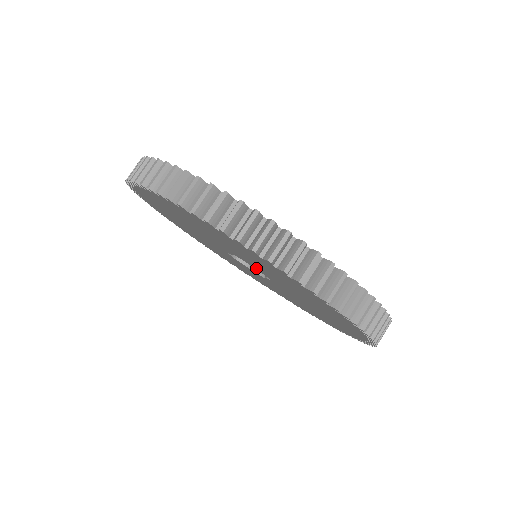
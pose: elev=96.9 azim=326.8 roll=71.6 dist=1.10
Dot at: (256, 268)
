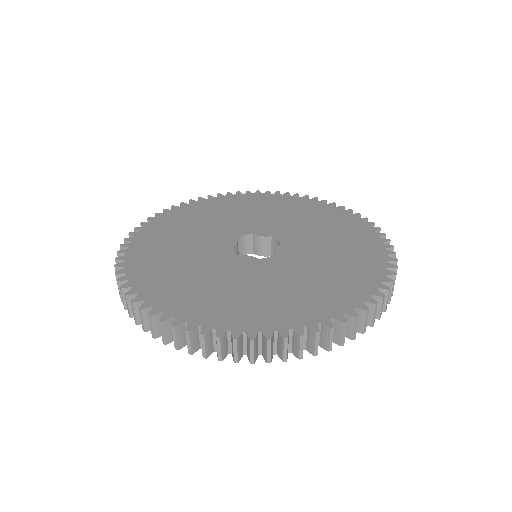
Dot at: occluded
